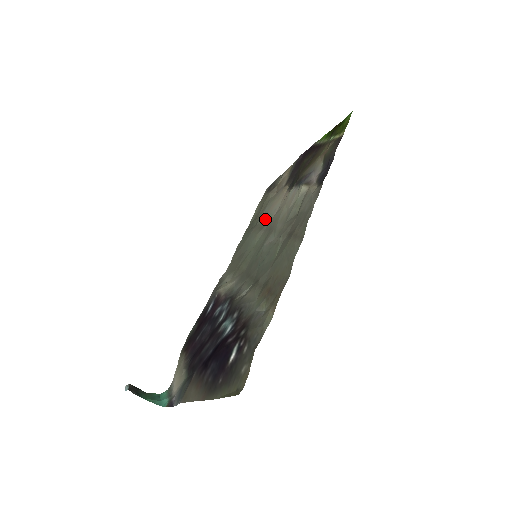
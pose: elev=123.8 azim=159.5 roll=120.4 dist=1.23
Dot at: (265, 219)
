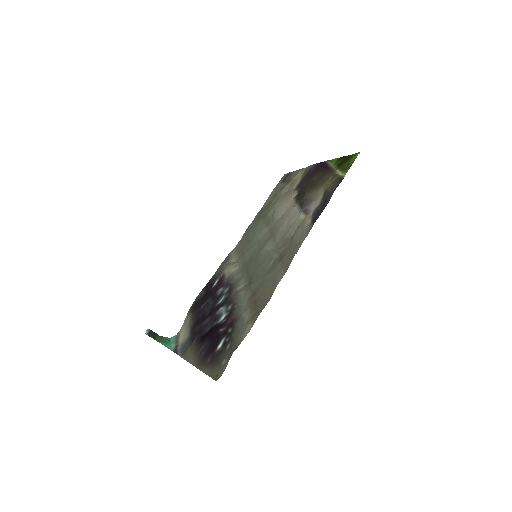
Dot at: (272, 216)
